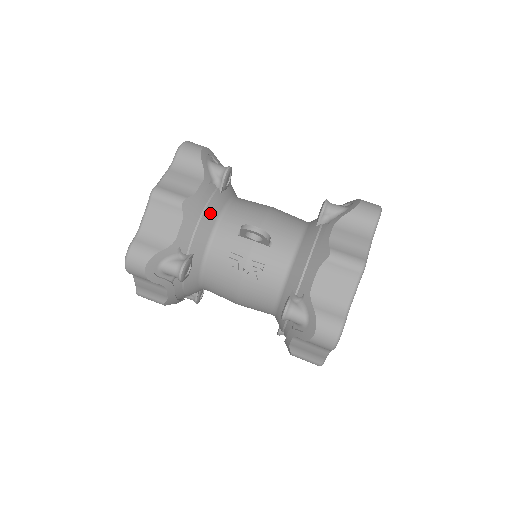
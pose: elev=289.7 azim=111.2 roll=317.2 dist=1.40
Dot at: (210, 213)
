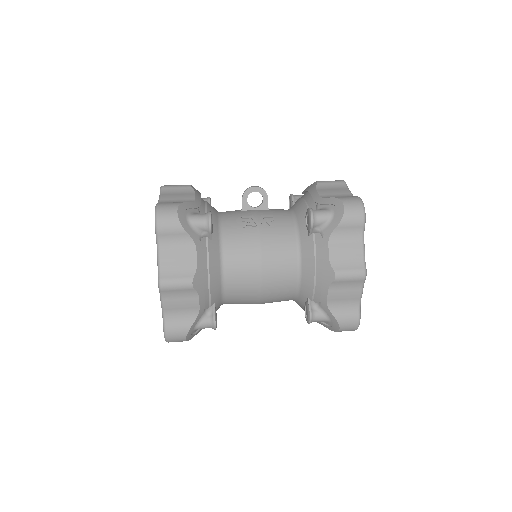
Dot at: occluded
